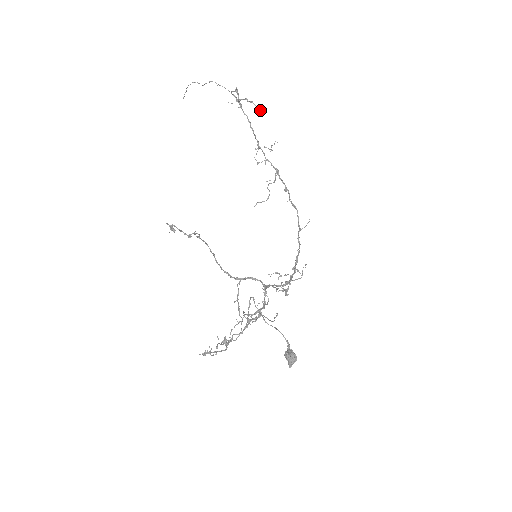
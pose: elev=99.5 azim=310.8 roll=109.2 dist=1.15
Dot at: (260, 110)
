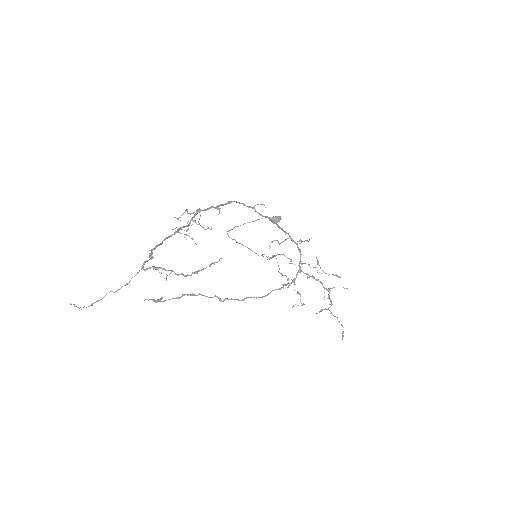
Dot at: occluded
